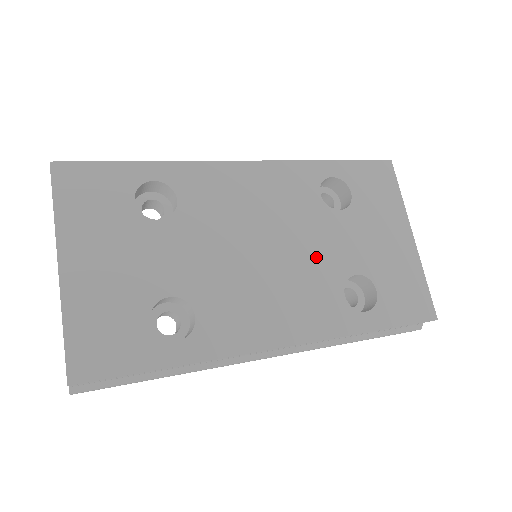
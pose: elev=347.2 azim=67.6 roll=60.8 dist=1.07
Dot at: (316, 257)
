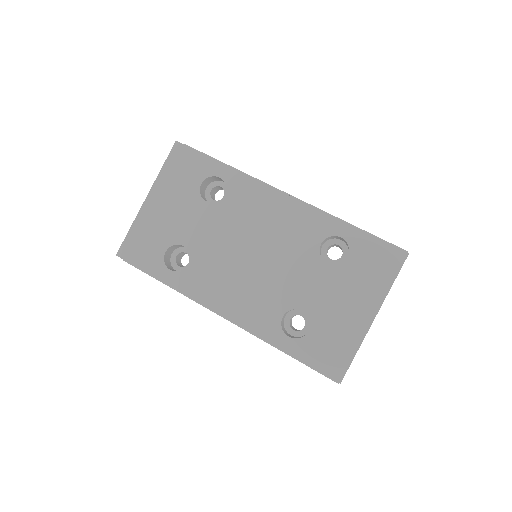
Dot at: (283, 281)
